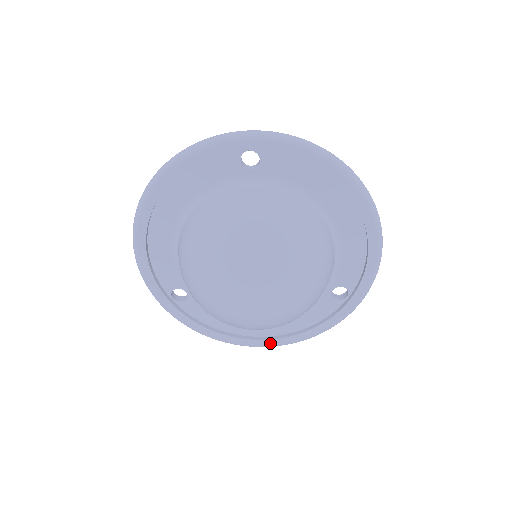
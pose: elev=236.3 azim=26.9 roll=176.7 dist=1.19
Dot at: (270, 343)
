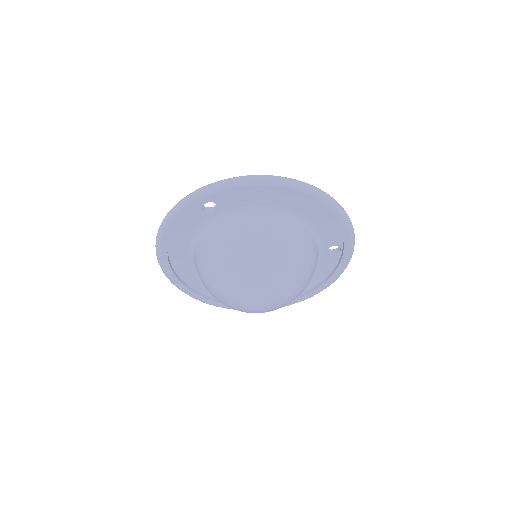
Dot at: (305, 298)
